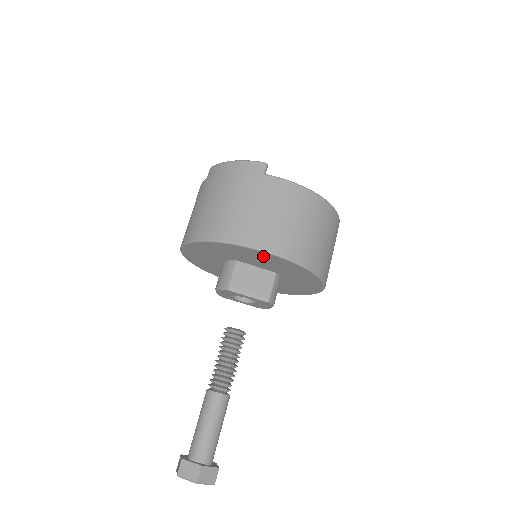
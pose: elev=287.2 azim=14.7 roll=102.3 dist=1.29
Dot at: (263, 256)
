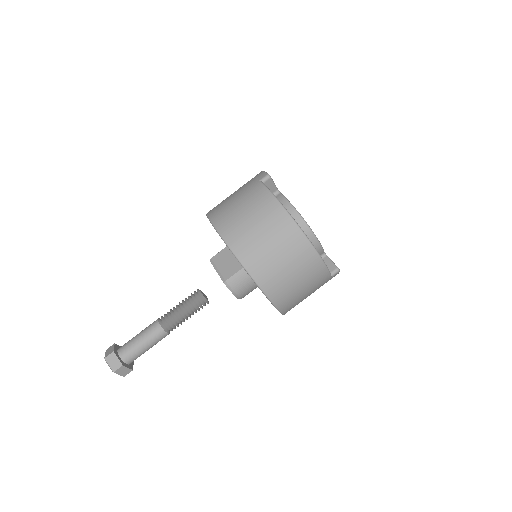
Dot at: occluded
